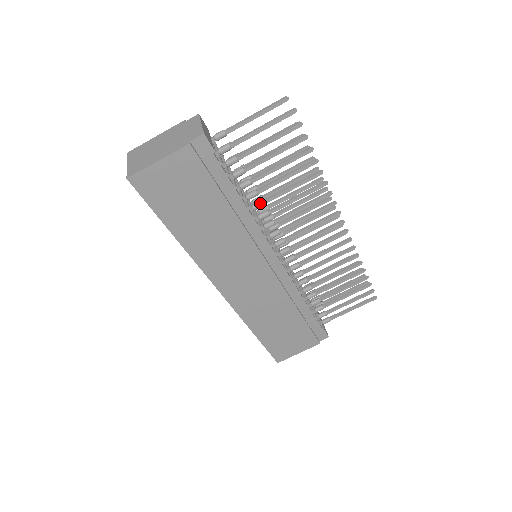
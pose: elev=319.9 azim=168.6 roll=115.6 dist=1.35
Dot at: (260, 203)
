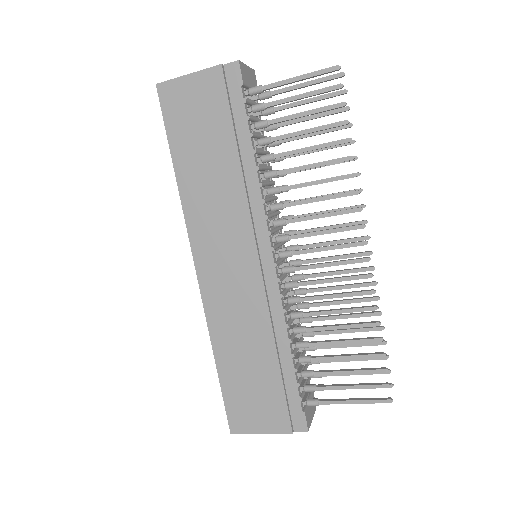
Dot at: (273, 171)
